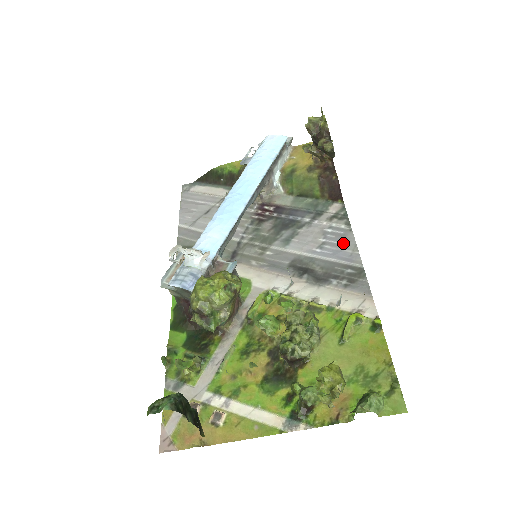
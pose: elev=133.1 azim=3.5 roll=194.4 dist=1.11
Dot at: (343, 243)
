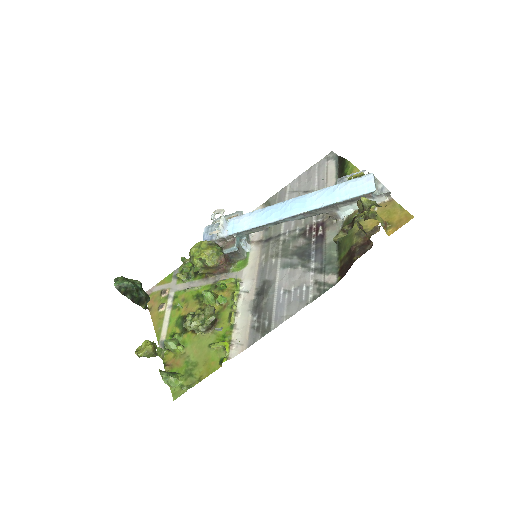
Dot at: (292, 305)
